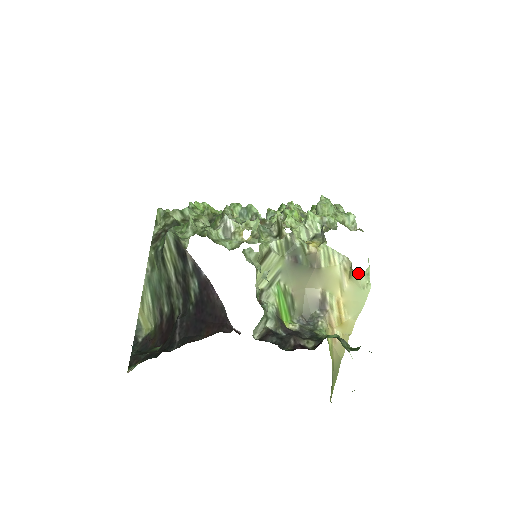
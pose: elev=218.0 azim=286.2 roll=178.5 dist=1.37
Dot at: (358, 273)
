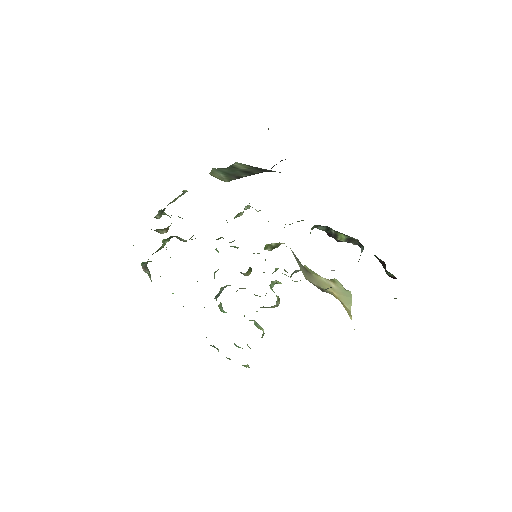
Dot at: occluded
